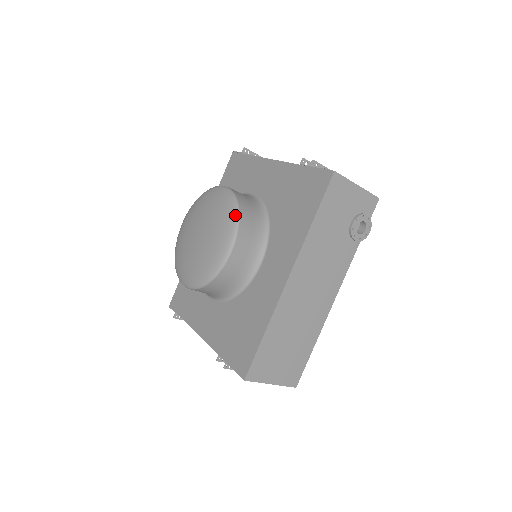
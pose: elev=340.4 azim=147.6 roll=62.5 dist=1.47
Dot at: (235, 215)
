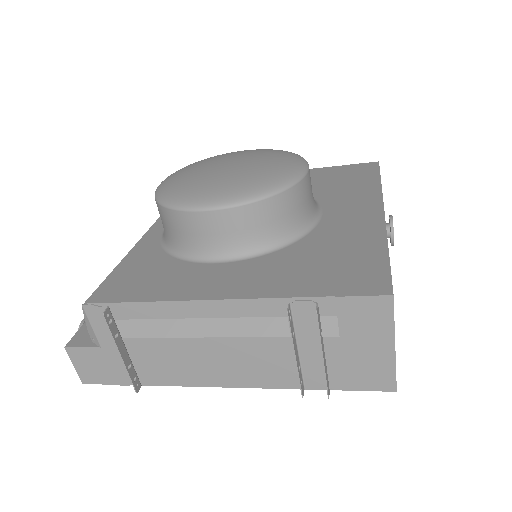
Dot at: (294, 153)
